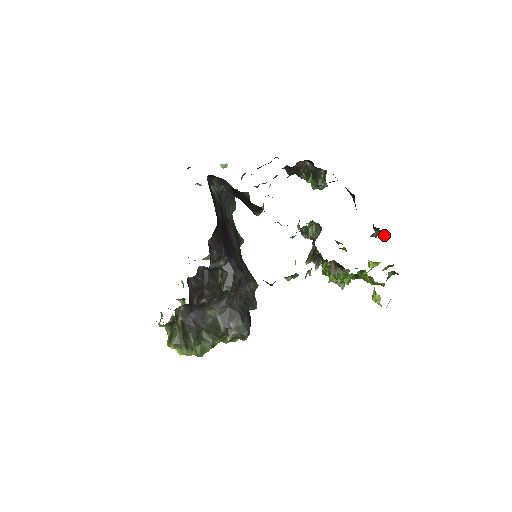
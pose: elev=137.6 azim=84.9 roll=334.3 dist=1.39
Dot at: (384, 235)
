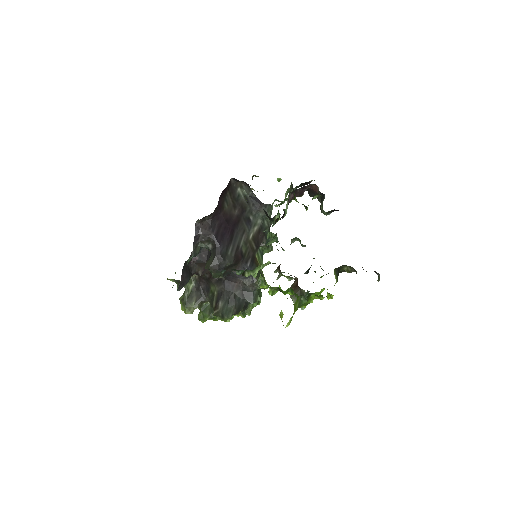
Dot at: occluded
